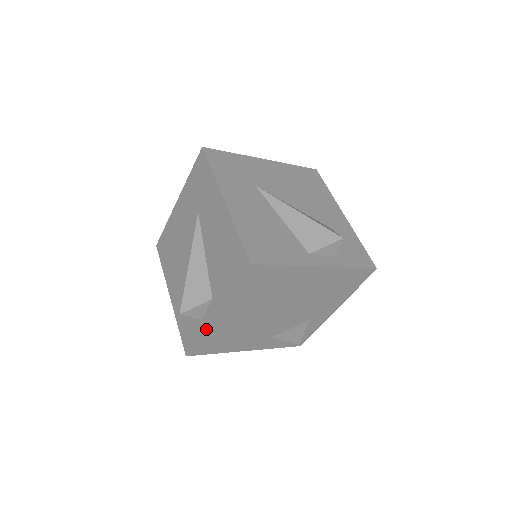
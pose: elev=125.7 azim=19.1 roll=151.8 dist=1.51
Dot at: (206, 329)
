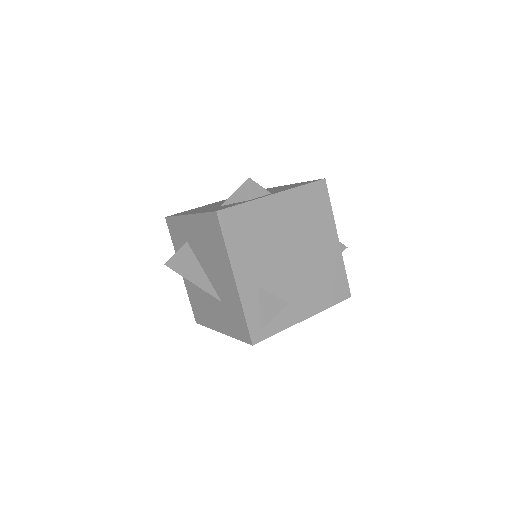
Dot at: (257, 200)
